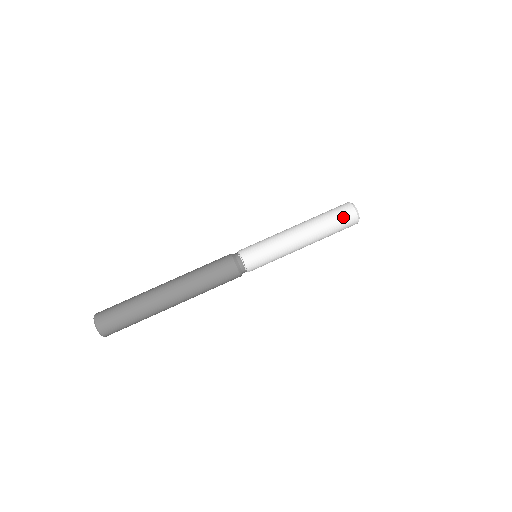
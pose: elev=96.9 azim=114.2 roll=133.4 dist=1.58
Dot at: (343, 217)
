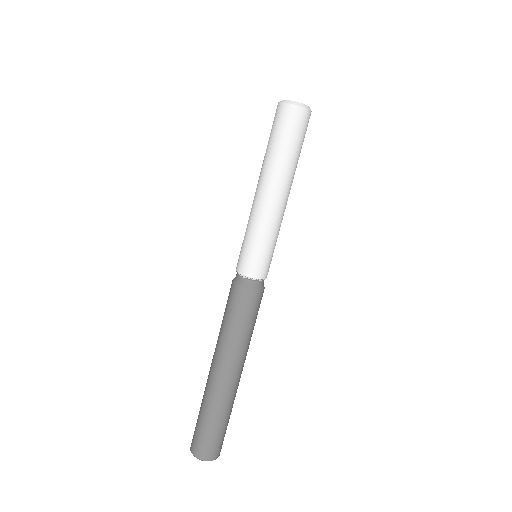
Dot at: (298, 129)
